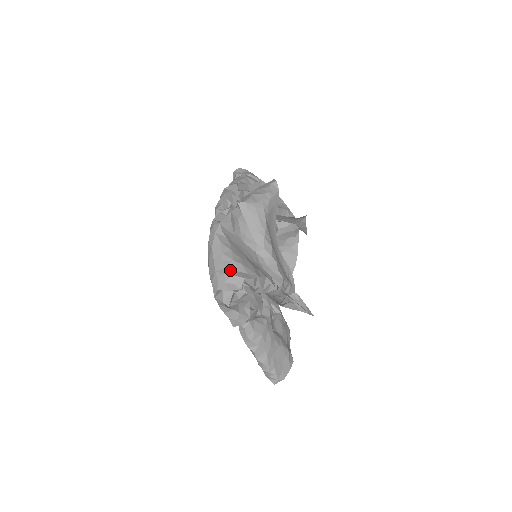
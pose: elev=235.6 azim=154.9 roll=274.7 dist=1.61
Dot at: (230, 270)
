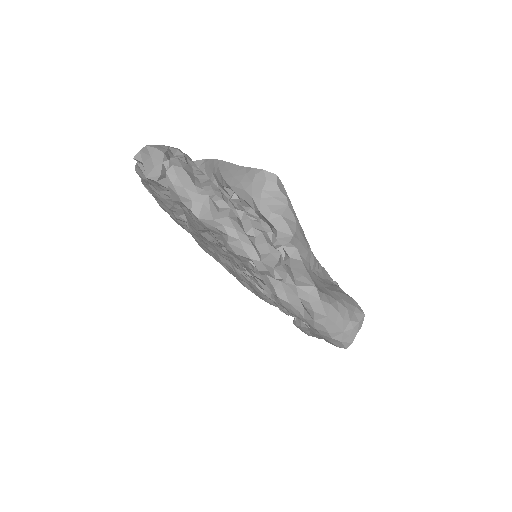
Dot at: (353, 320)
